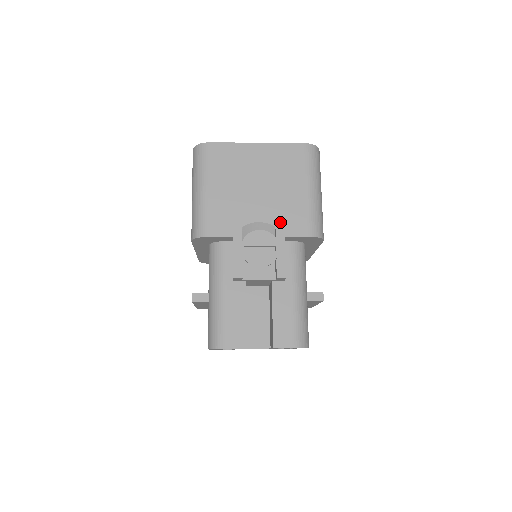
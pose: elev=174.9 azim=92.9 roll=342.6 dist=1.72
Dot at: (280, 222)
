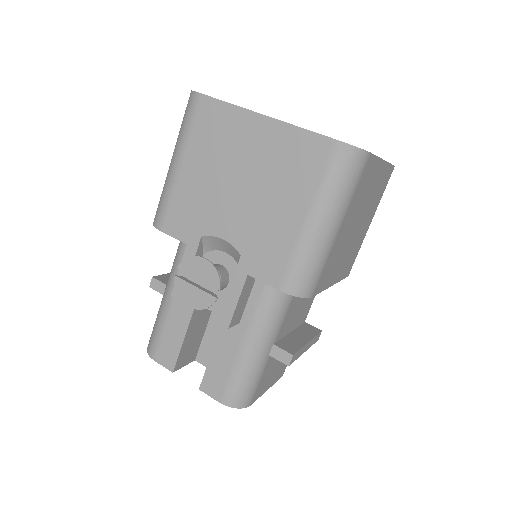
Dot at: (249, 252)
